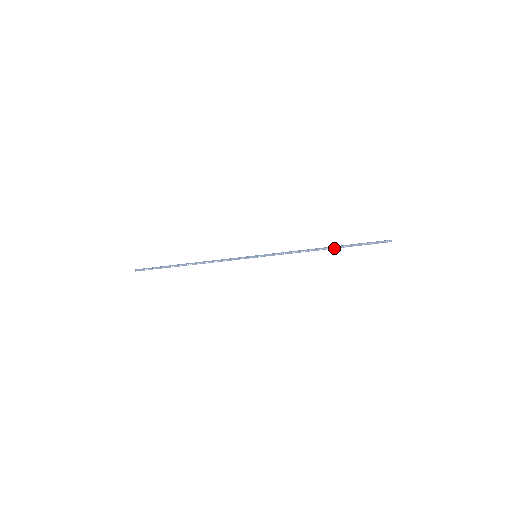
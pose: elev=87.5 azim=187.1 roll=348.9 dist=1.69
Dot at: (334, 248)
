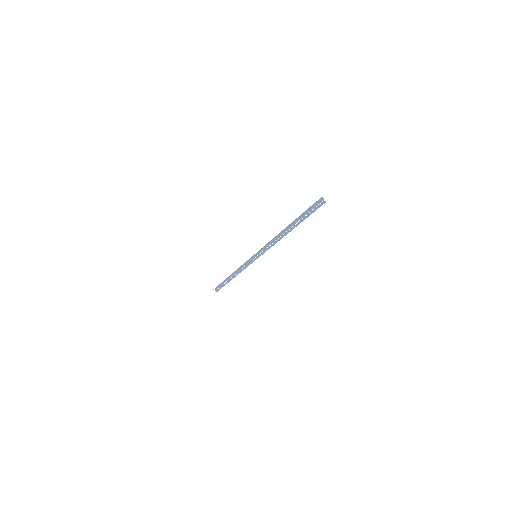
Dot at: (289, 225)
